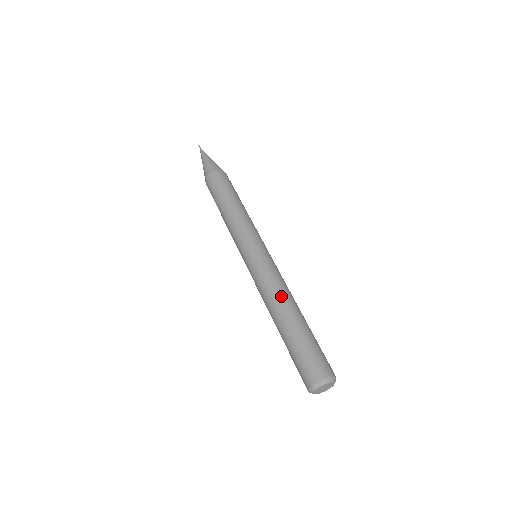
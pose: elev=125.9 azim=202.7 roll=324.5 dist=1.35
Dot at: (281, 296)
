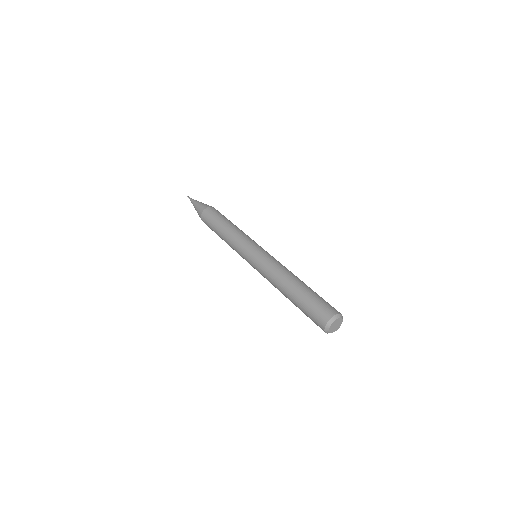
Dot at: (291, 272)
